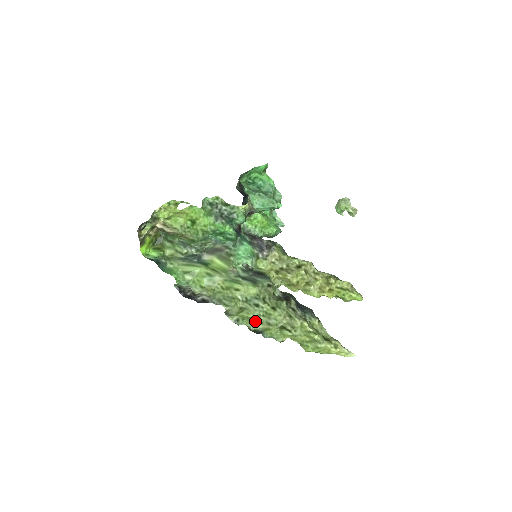
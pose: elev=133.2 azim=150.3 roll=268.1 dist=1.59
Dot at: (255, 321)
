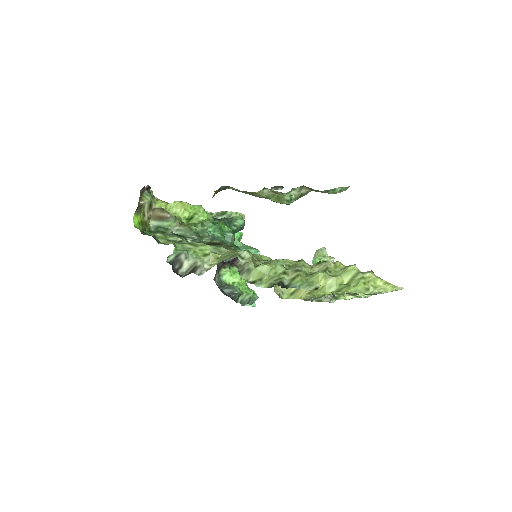
Dot at: (278, 275)
